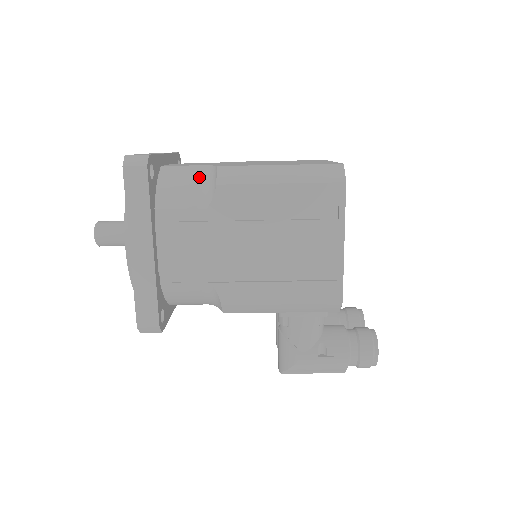
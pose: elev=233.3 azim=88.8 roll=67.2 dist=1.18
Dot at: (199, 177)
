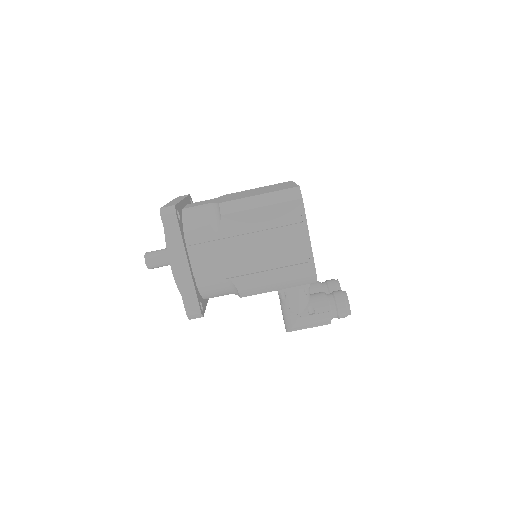
Dot at: (208, 212)
